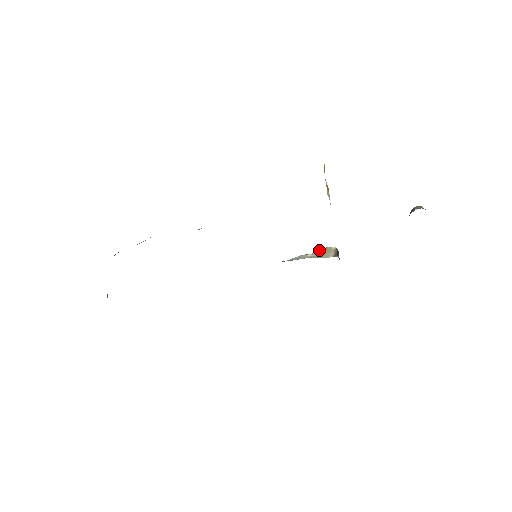
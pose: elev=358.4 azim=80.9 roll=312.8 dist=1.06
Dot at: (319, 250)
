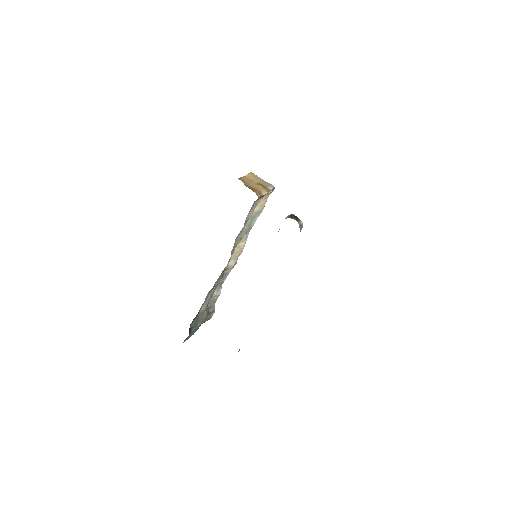
Dot at: occluded
